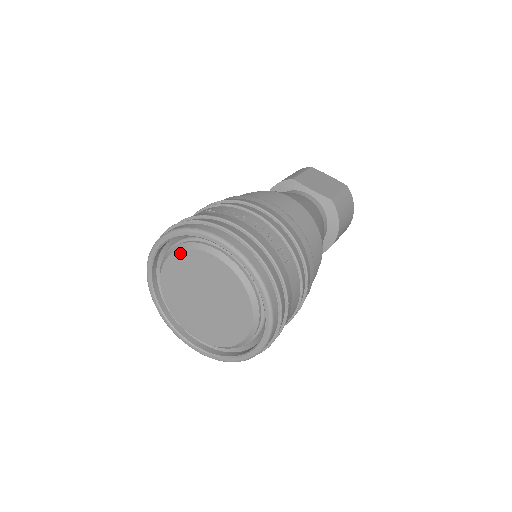
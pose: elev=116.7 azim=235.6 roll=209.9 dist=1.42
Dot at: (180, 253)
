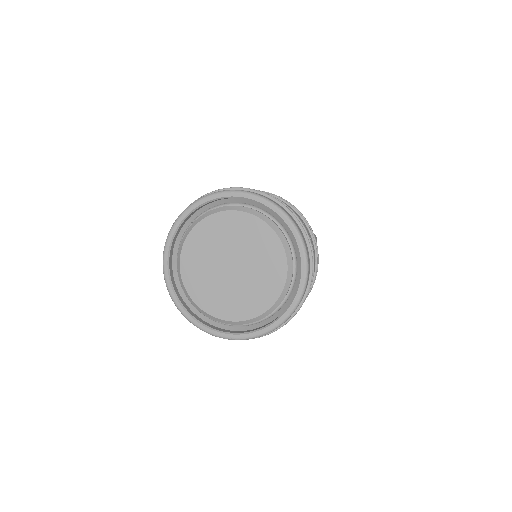
Dot at: (229, 213)
